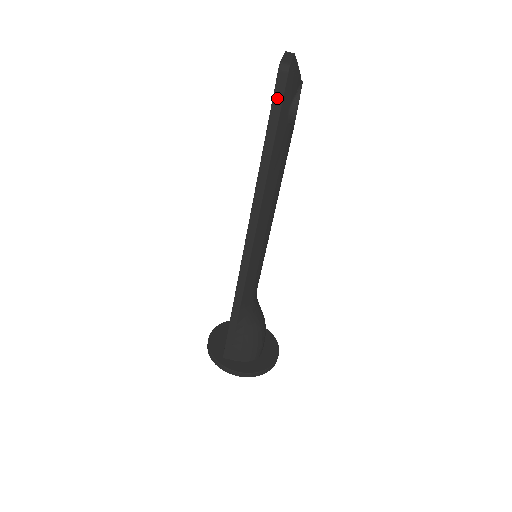
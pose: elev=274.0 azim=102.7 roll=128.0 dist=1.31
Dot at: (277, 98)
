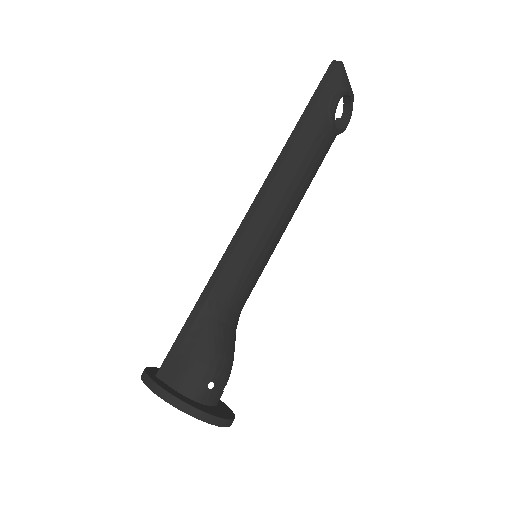
Dot at: (324, 81)
